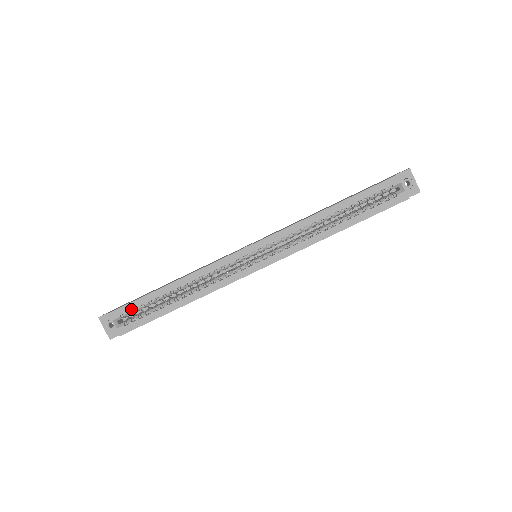
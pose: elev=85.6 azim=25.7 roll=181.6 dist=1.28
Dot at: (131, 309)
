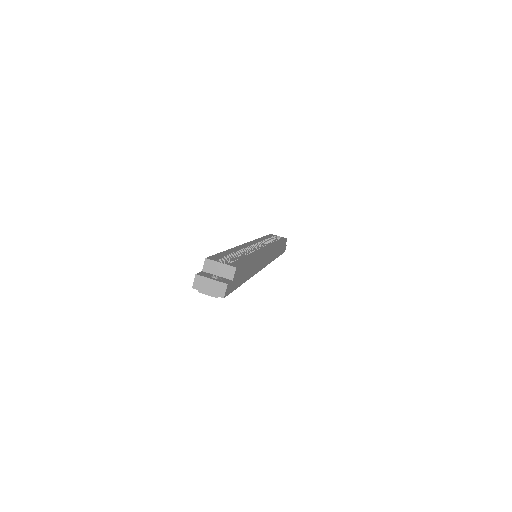
Dot at: (221, 257)
